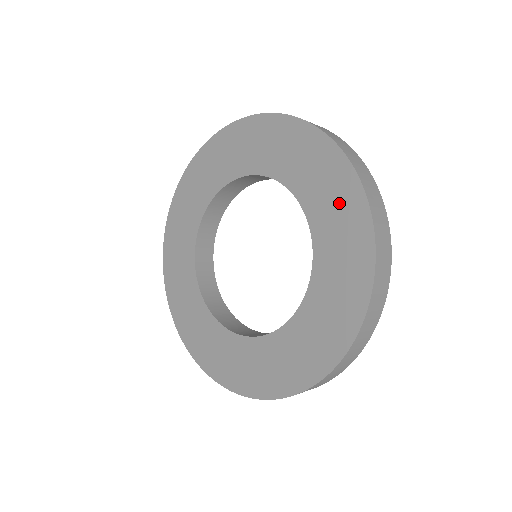
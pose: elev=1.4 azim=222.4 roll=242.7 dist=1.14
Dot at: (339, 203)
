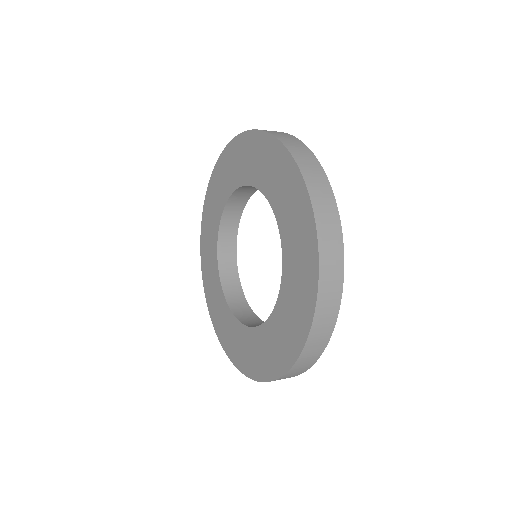
Dot at: (301, 285)
